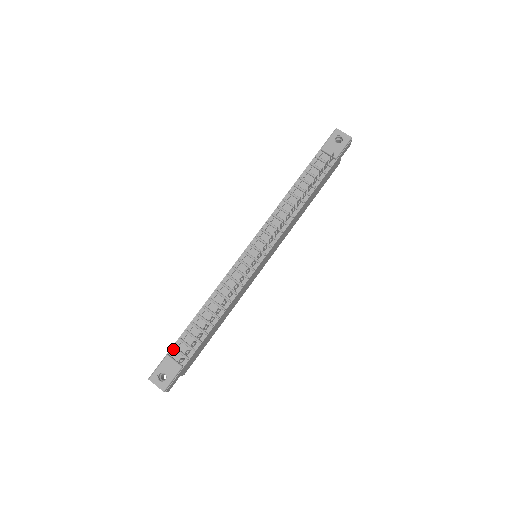
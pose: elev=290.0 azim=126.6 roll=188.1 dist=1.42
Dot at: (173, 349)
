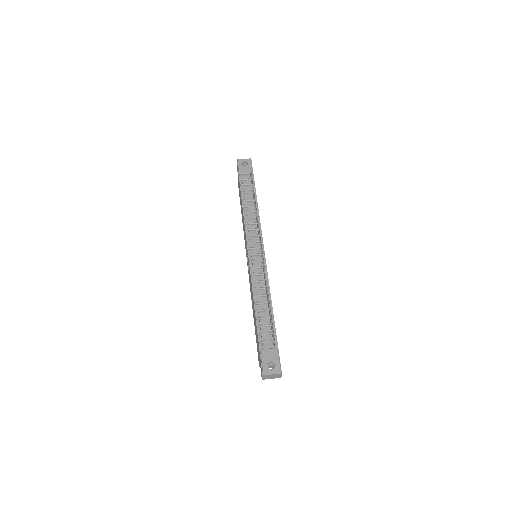
Dot at: (261, 344)
